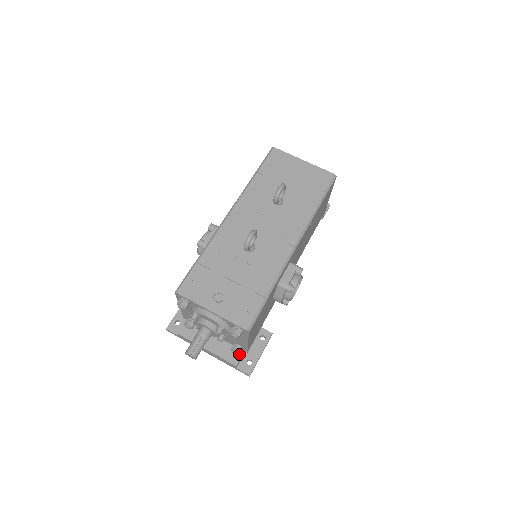
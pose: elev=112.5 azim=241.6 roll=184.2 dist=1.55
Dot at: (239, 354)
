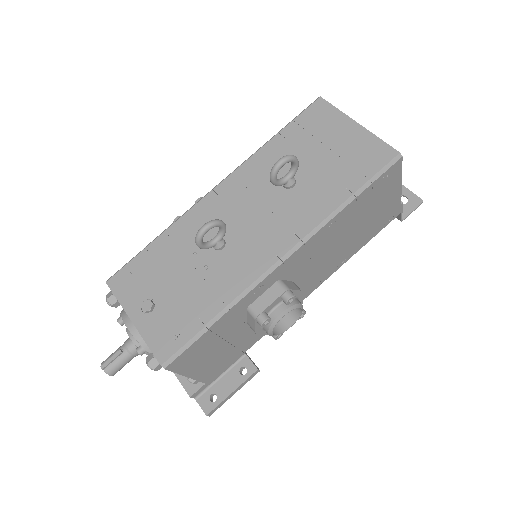
Dot at: (200, 382)
